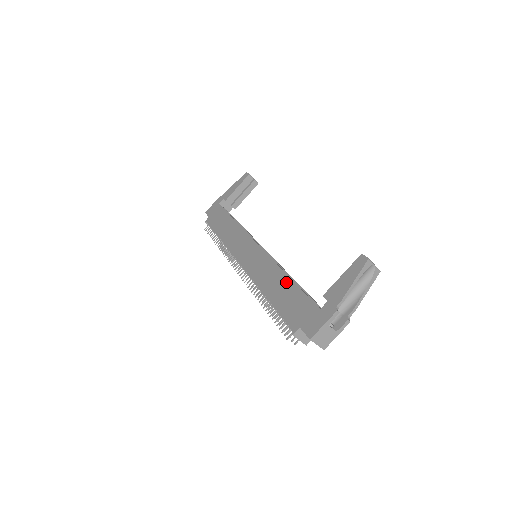
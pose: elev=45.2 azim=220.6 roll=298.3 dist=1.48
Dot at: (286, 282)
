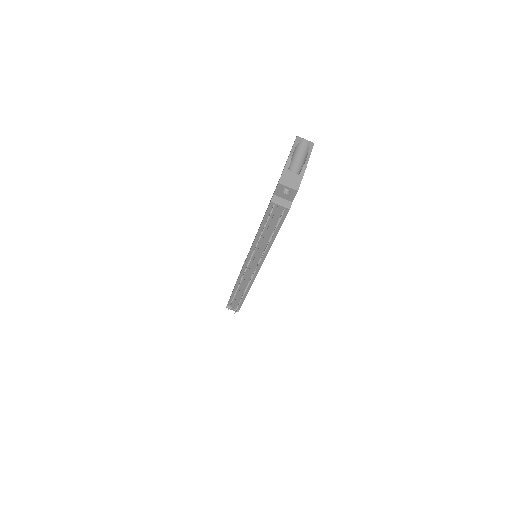
Dot at: (265, 212)
